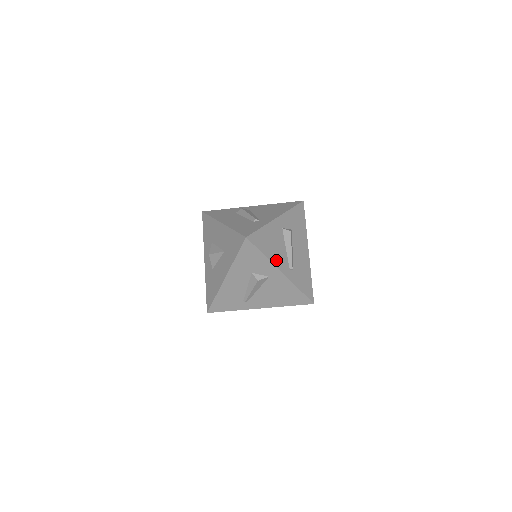
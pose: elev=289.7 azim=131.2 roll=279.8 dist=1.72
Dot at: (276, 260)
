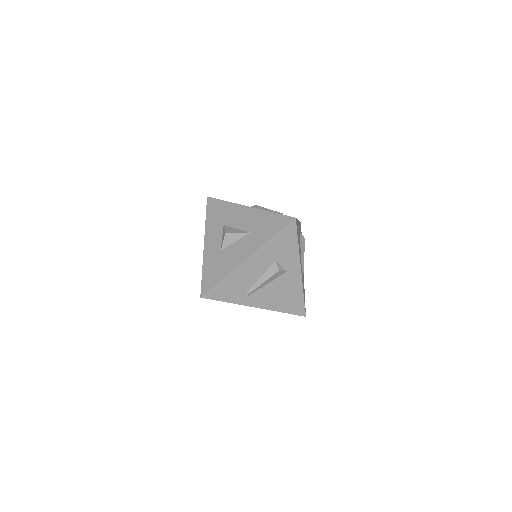
Dot at: occluded
